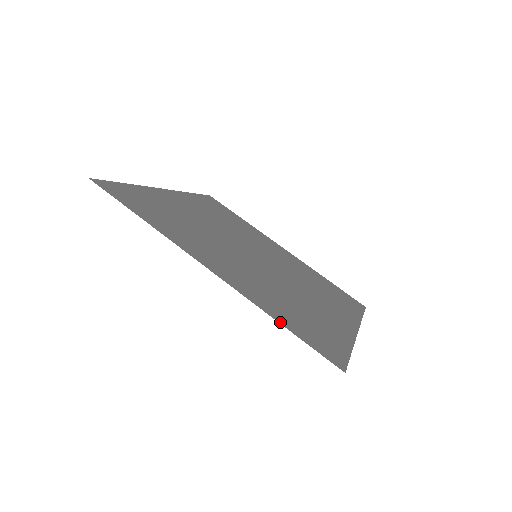
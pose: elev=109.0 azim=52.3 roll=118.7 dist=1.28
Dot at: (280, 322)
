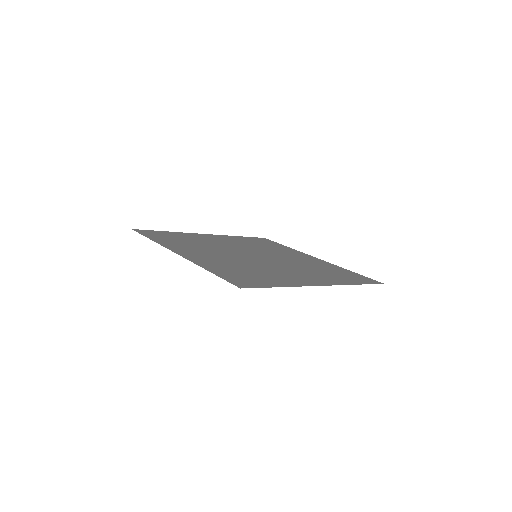
Dot at: (210, 271)
